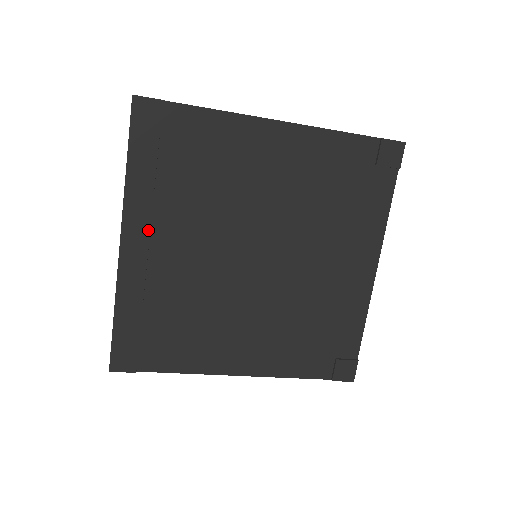
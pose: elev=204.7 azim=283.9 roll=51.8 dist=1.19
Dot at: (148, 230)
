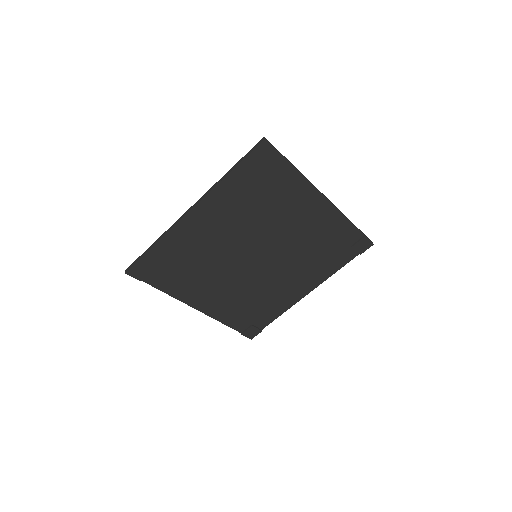
Dot at: (212, 213)
